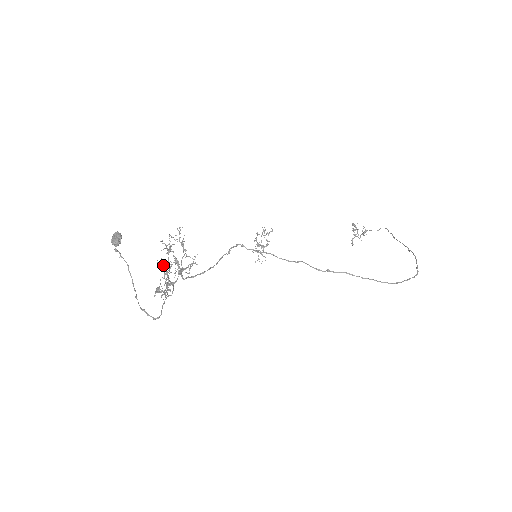
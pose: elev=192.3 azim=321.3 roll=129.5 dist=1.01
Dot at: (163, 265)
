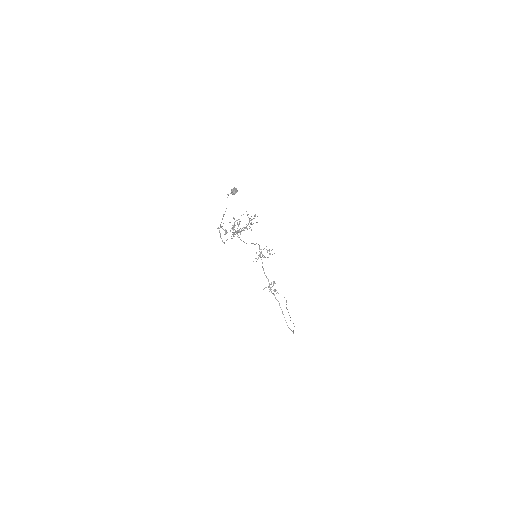
Dot at: occluded
